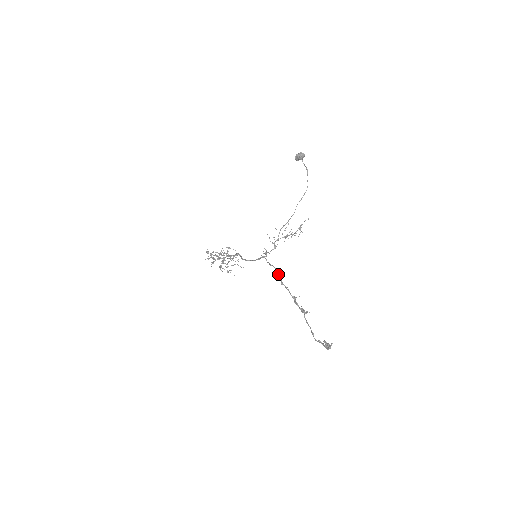
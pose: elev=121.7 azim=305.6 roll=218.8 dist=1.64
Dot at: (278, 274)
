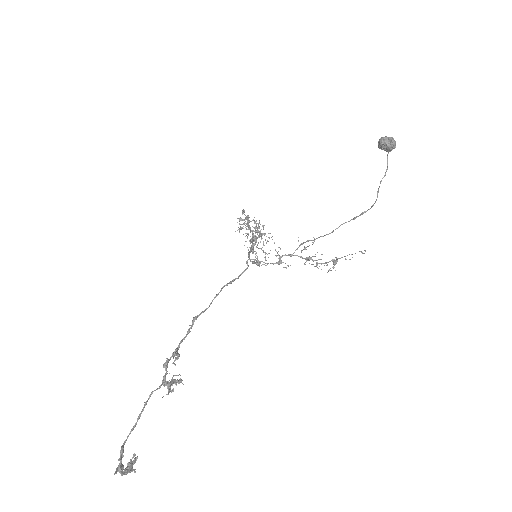
Dot at: (211, 302)
